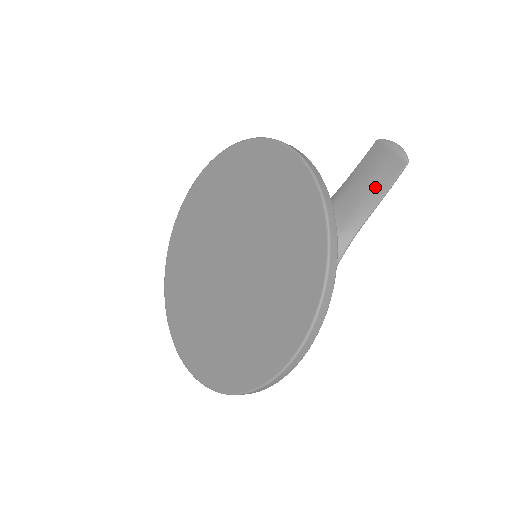
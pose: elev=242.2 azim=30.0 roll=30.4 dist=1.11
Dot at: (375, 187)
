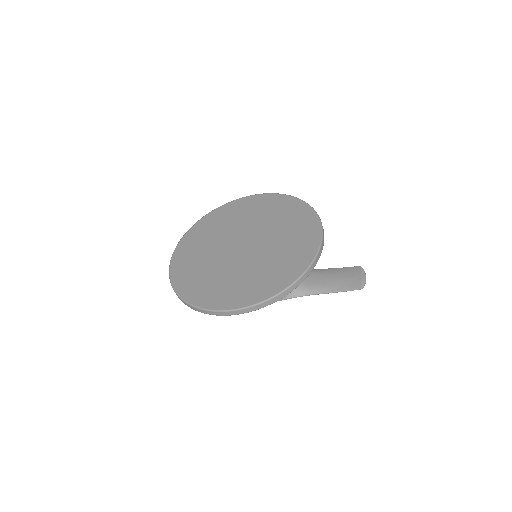
Dot at: (338, 284)
